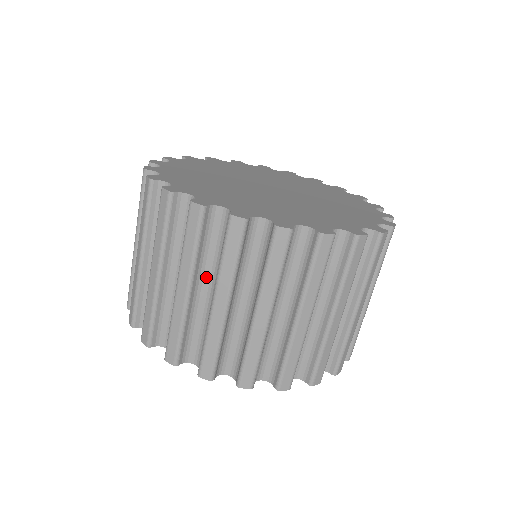
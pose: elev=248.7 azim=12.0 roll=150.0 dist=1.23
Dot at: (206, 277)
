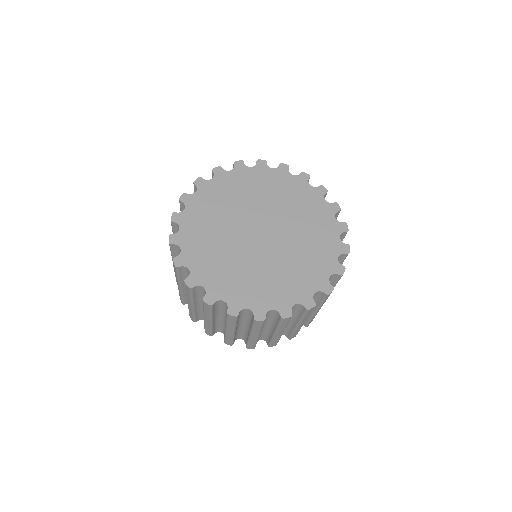
Dot at: (202, 302)
